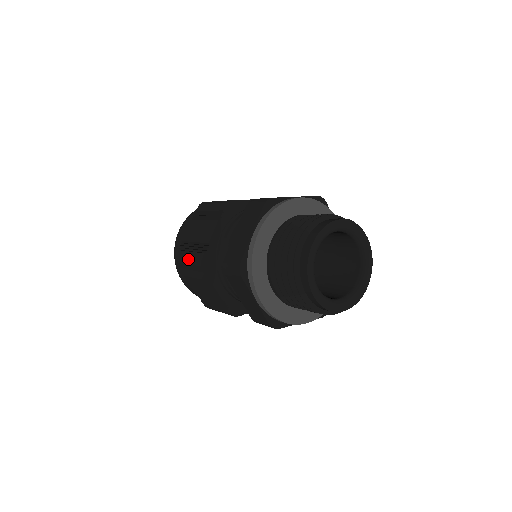
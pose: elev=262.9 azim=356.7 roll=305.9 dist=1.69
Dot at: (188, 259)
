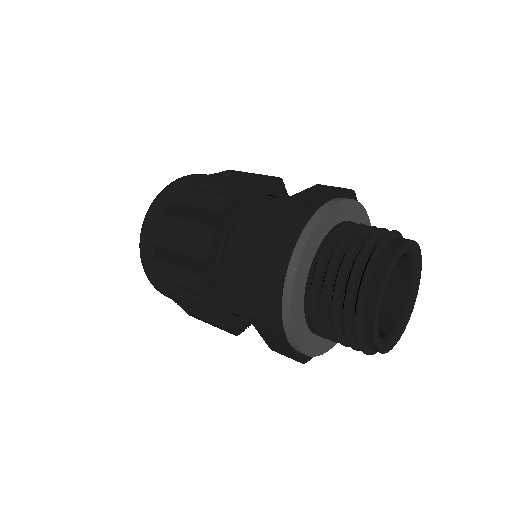
Dot at: (201, 191)
